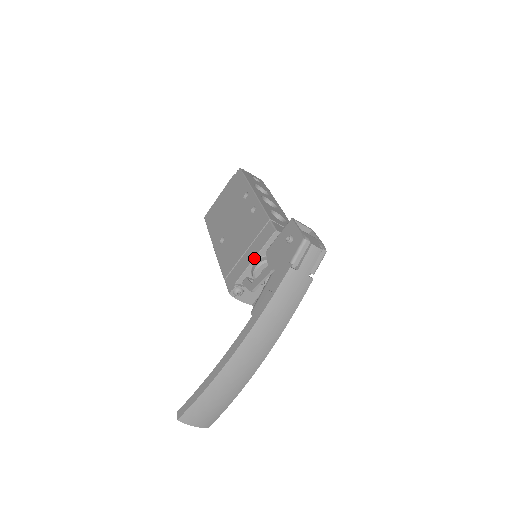
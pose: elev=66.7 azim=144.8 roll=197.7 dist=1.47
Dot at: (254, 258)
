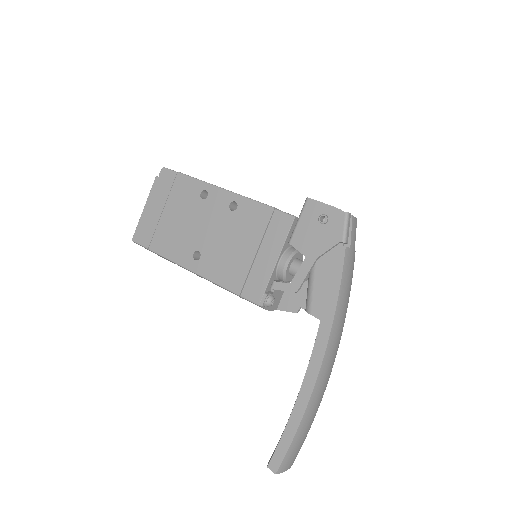
Dot at: (279, 256)
